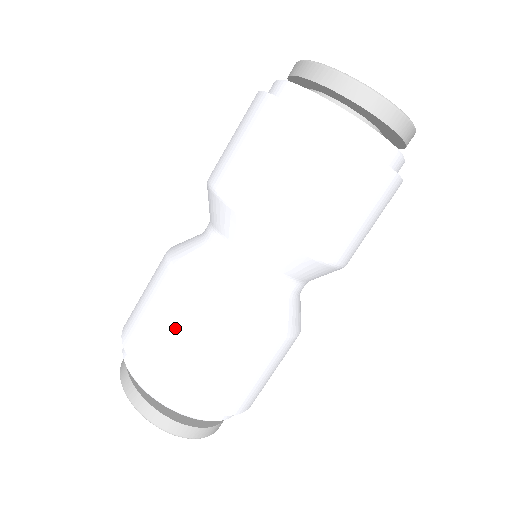
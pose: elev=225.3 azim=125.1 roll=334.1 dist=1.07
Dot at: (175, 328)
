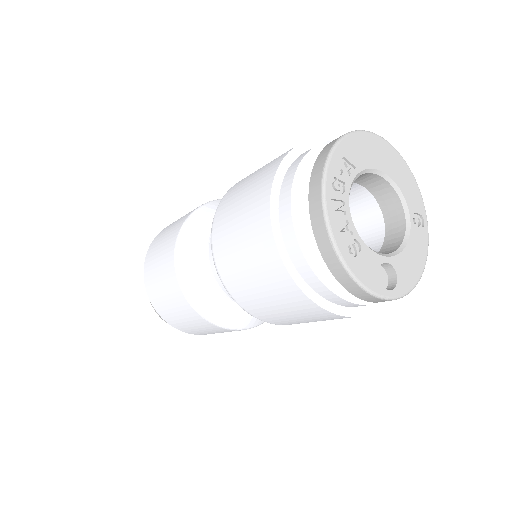
Dot at: (180, 313)
